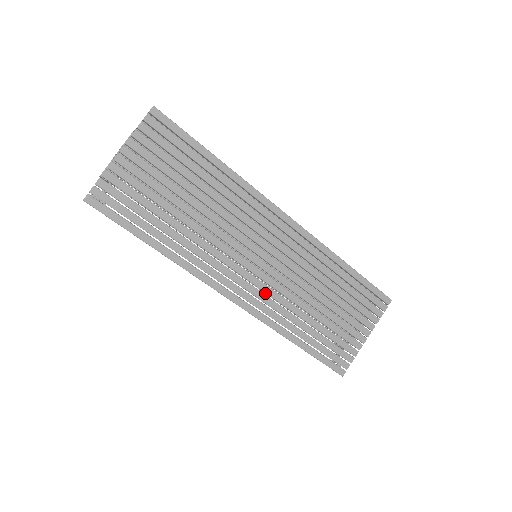
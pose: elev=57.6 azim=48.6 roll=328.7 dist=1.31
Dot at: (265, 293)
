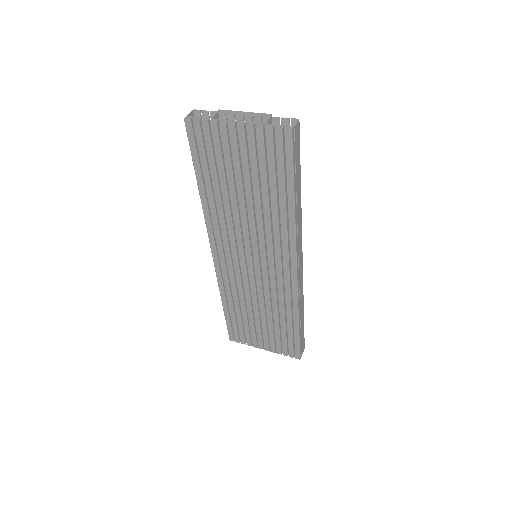
Dot at: occluded
